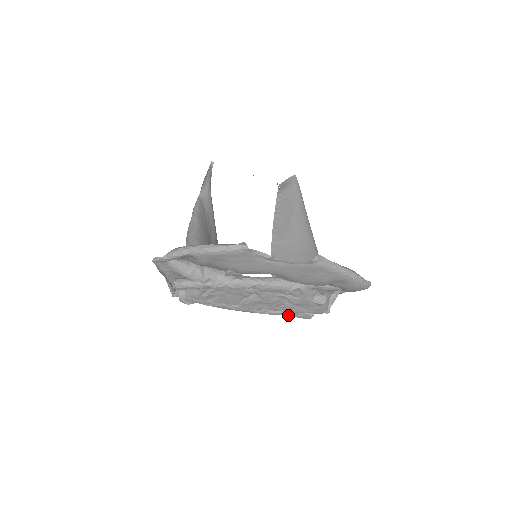
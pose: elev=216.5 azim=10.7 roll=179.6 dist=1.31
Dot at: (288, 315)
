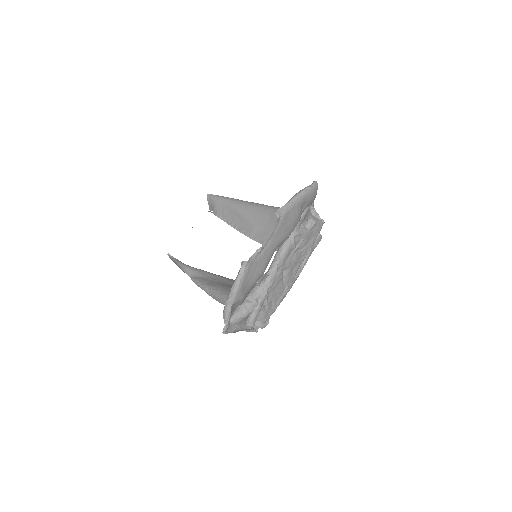
Dot at: (311, 253)
